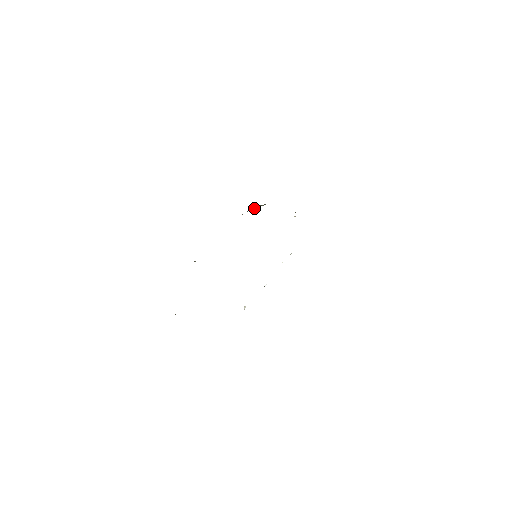
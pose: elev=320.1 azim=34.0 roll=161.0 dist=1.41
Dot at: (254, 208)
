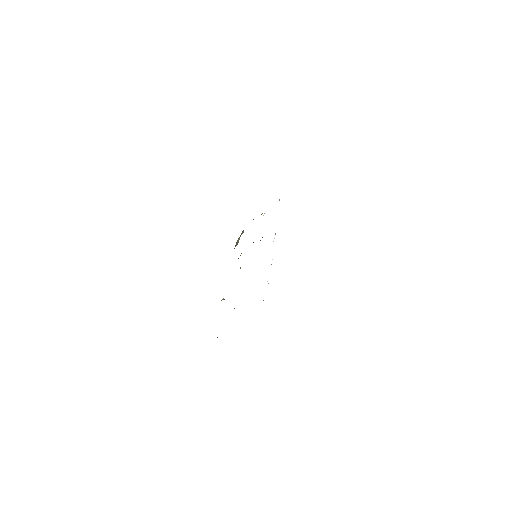
Dot at: occluded
